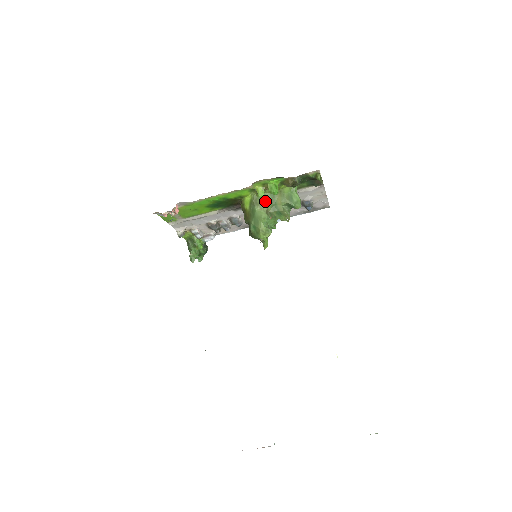
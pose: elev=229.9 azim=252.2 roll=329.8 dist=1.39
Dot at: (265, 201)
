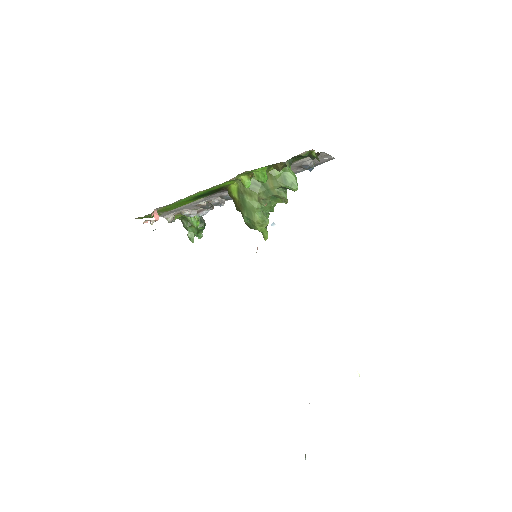
Dot at: (254, 188)
